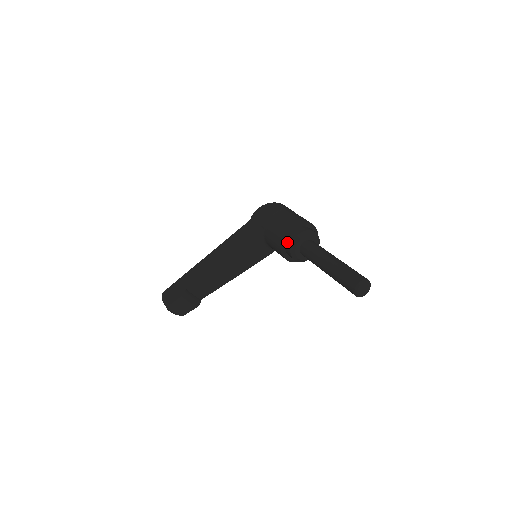
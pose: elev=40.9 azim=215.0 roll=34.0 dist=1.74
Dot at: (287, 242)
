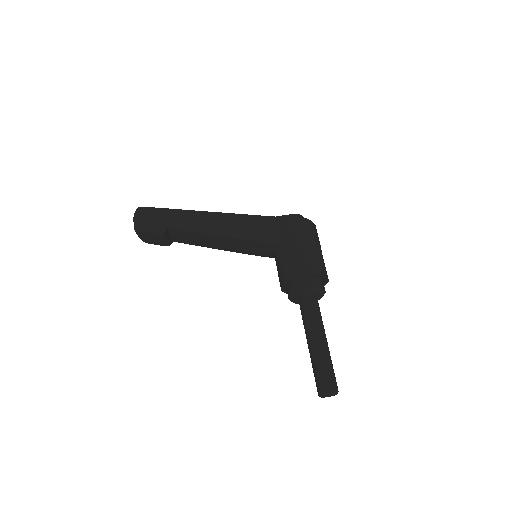
Dot at: (296, 283)
